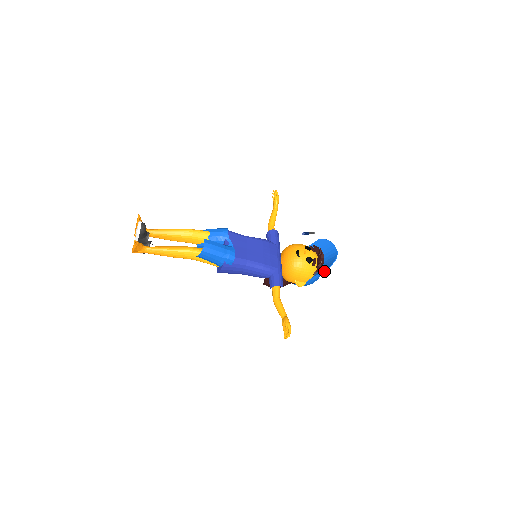
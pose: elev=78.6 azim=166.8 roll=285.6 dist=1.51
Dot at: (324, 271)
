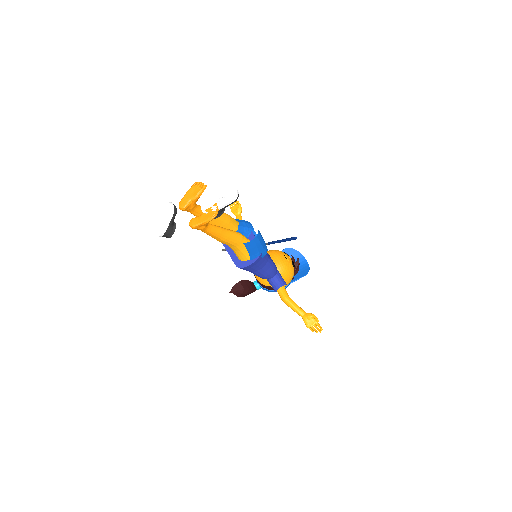
Dot at: (305, 275)
